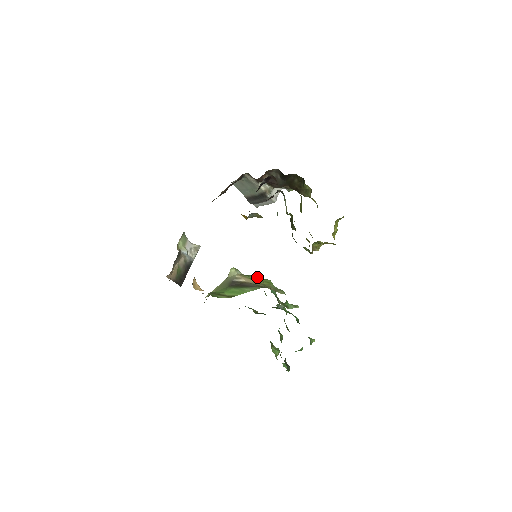
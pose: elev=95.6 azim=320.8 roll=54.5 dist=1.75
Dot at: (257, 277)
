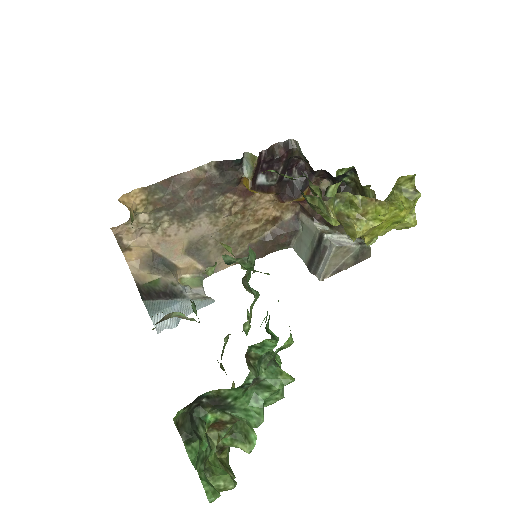
Dot at: (227, 245)
